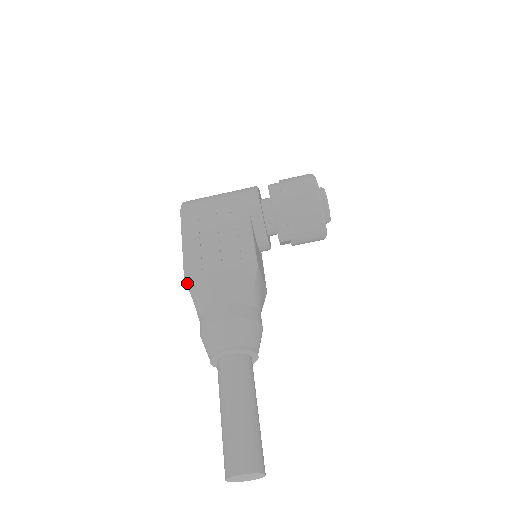
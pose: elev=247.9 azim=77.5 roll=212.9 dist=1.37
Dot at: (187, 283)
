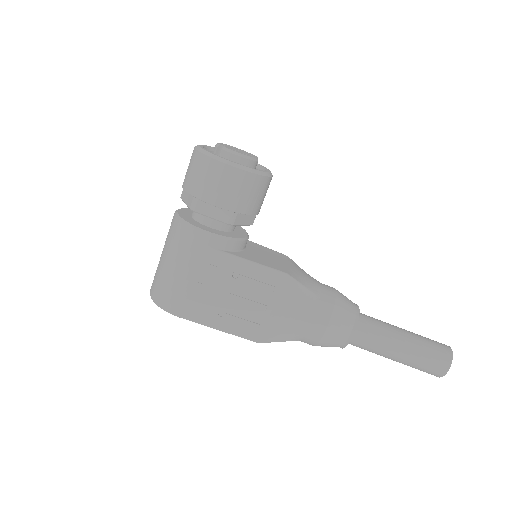
Dot at: occluded
